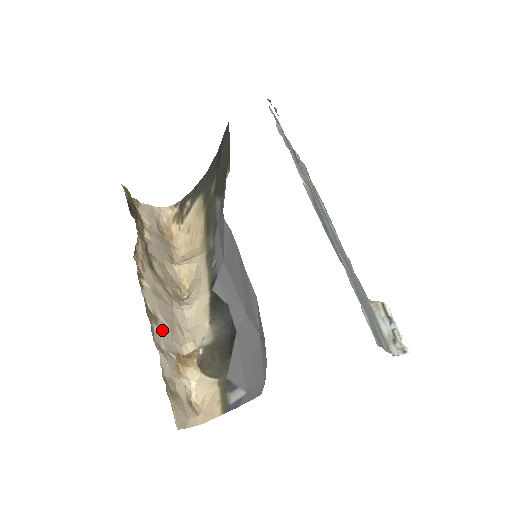
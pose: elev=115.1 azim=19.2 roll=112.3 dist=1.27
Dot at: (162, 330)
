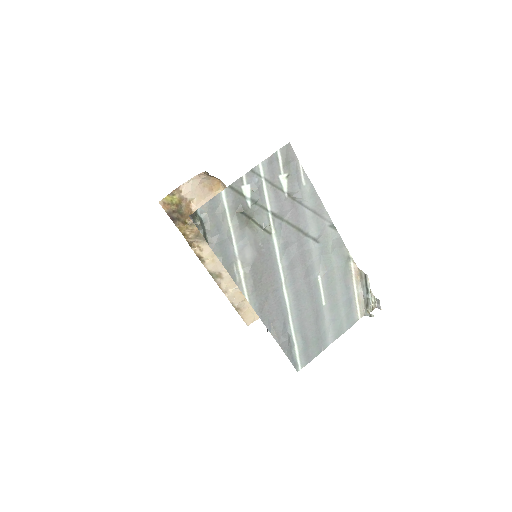
Dot at: (226, 279)
